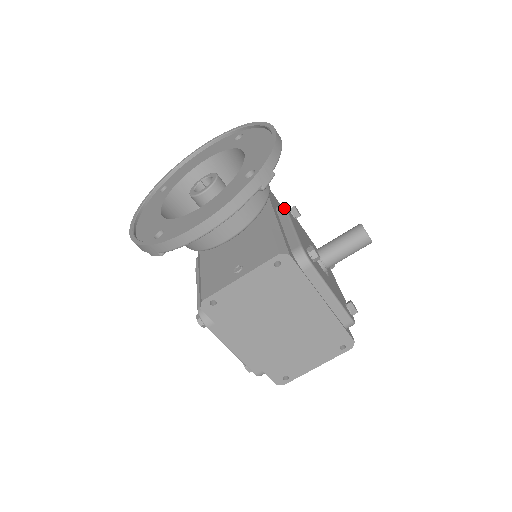
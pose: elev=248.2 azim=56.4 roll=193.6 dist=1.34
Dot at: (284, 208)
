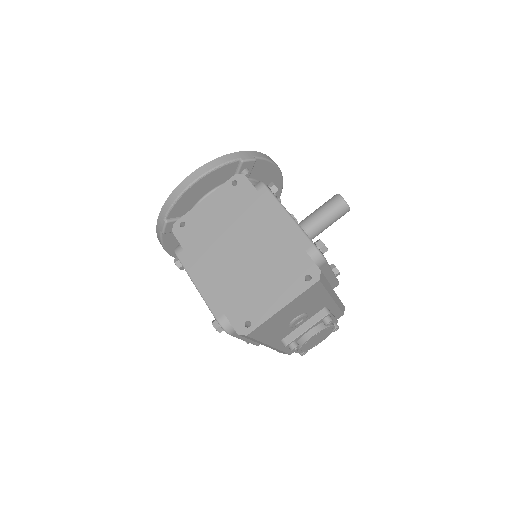
Dot at: occluded
